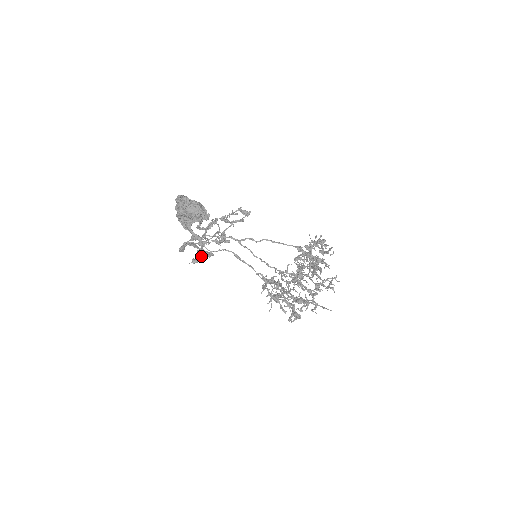
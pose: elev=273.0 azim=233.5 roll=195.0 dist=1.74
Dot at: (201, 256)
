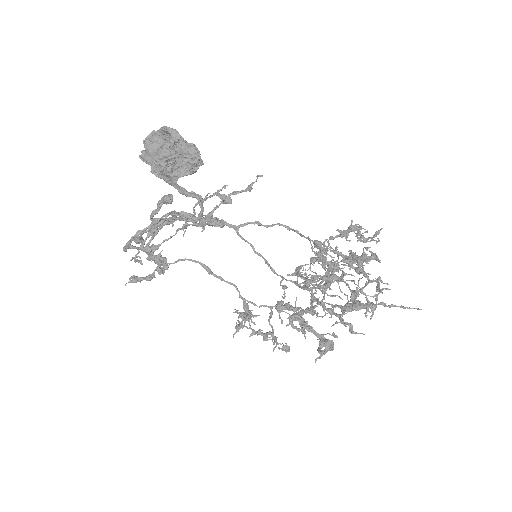
Dot at: (160, 260)
